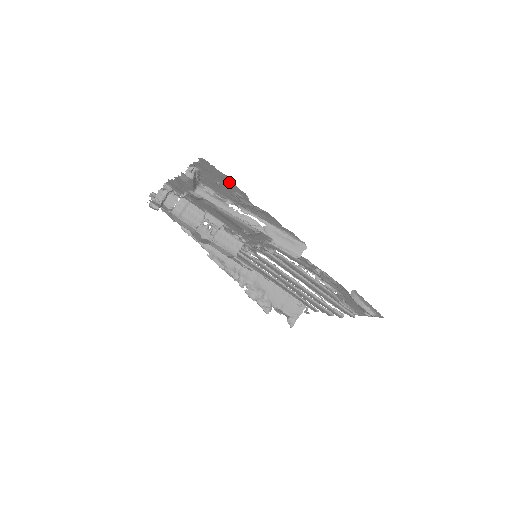
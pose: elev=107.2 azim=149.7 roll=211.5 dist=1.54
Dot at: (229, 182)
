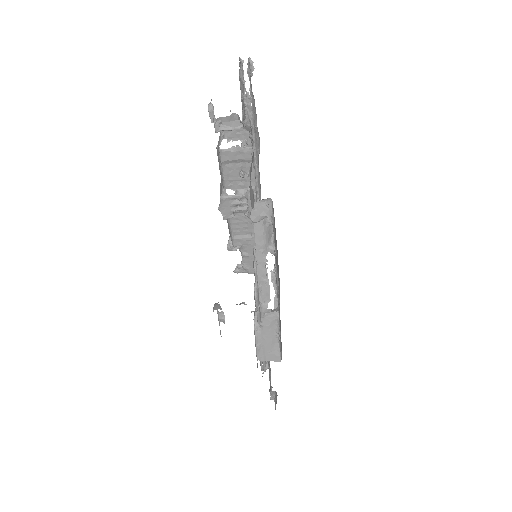
Dot at: occluded
